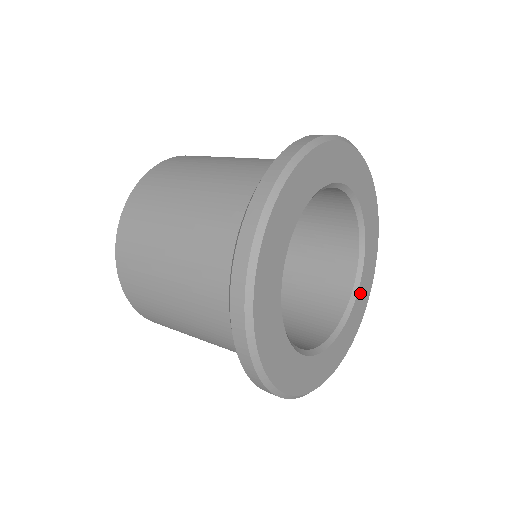
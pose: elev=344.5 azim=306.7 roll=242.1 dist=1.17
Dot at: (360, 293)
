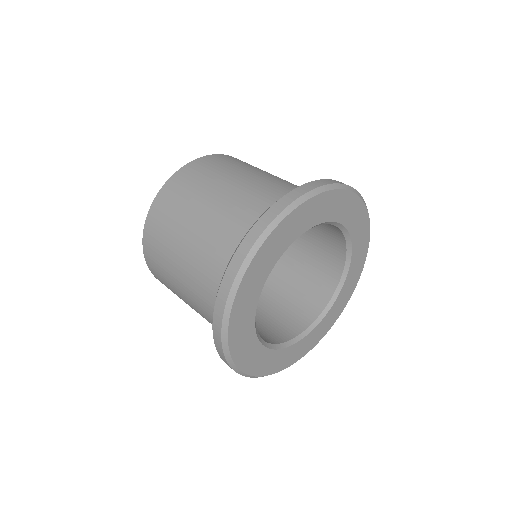
Dot at: (352, 268)
